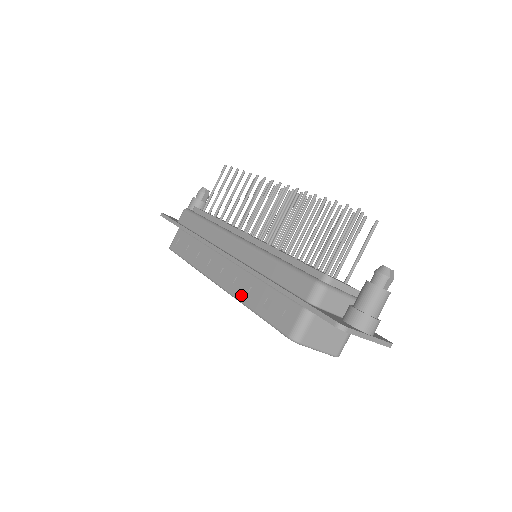
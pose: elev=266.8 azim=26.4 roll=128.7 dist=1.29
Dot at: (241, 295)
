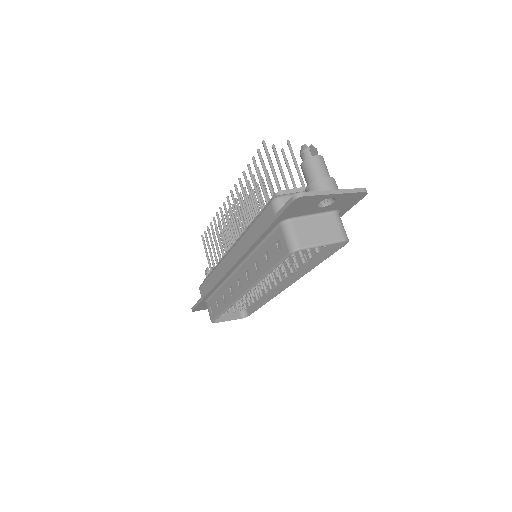
Dot at: (255, 277)
